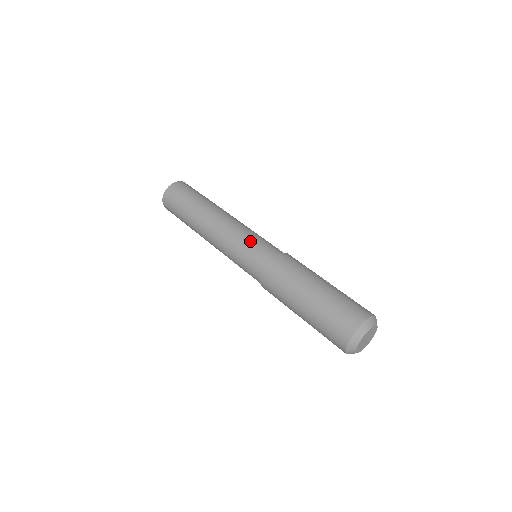
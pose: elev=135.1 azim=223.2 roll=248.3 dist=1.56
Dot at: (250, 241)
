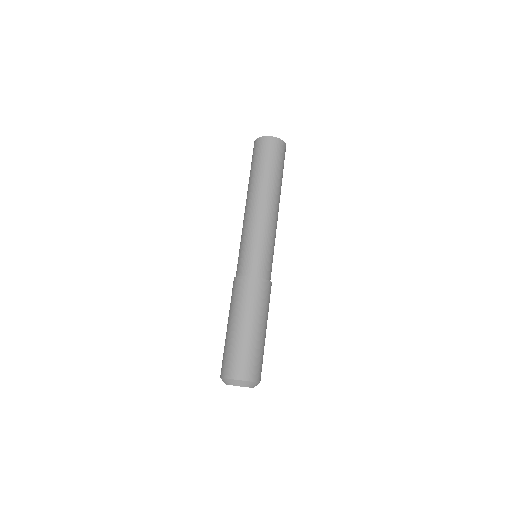
Dot at: (251, 246)
